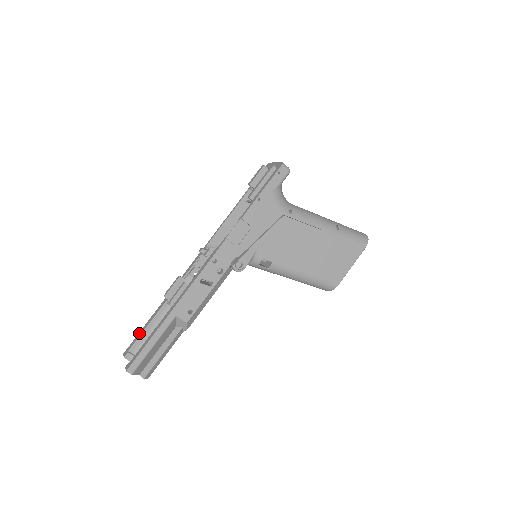
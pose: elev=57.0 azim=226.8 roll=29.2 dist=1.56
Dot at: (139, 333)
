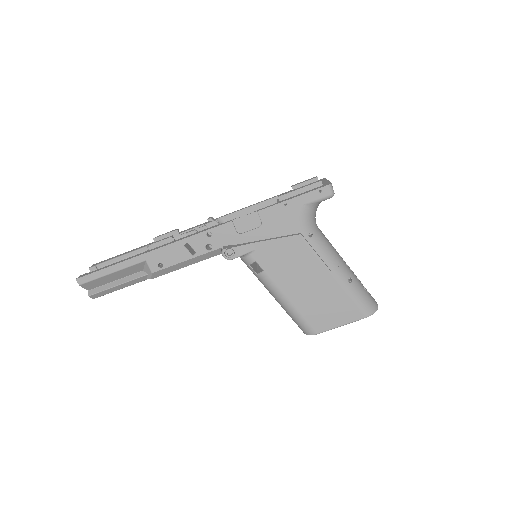
Dot at: (115, 256)
